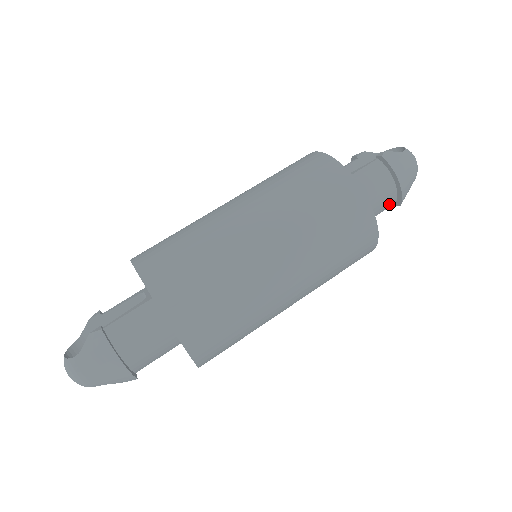
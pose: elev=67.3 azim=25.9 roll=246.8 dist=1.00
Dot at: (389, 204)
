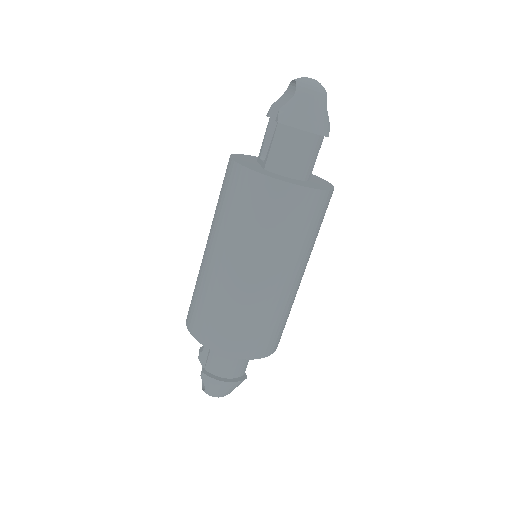
Dot at: (318, 144)
